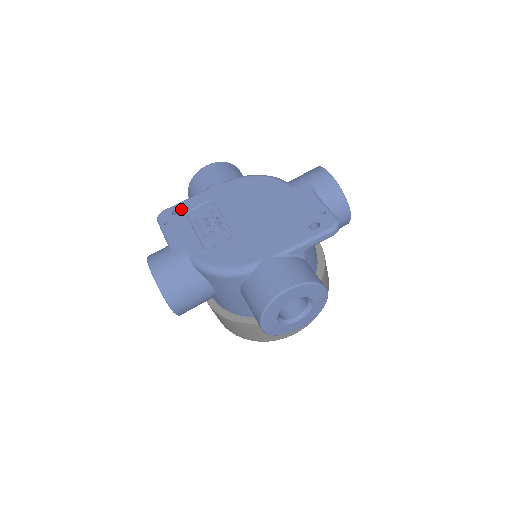
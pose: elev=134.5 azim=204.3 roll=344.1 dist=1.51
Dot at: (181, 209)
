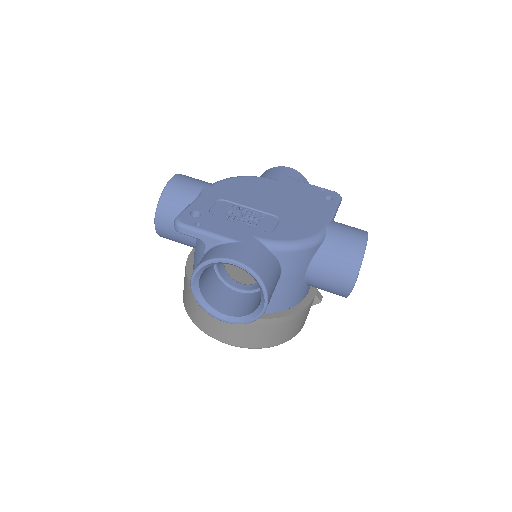
Dot at: (198, 211)
